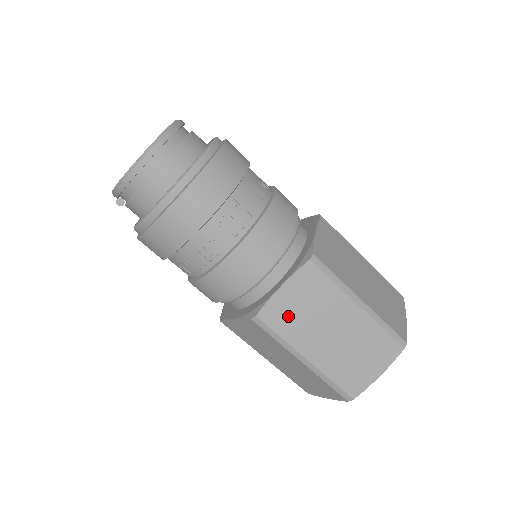
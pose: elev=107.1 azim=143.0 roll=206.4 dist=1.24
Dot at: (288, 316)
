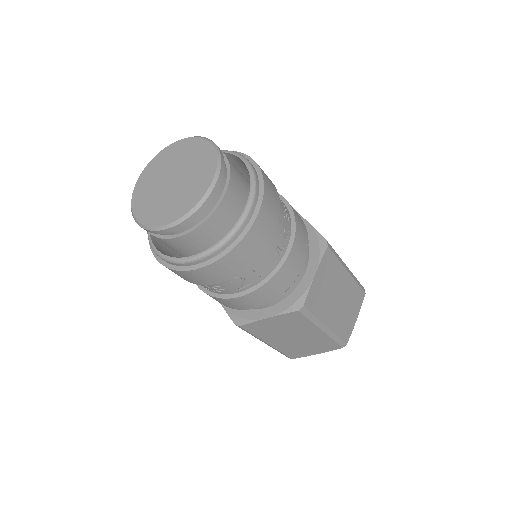
Dot at: (265, 329)
